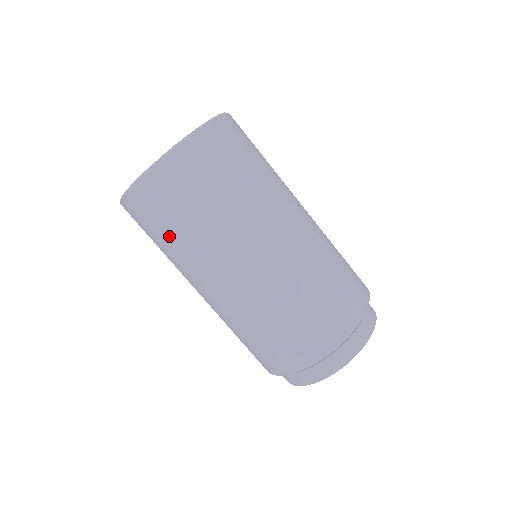
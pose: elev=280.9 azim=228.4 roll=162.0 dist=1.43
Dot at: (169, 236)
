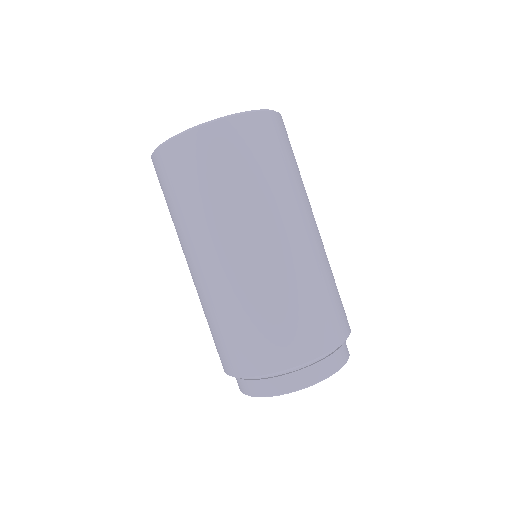
Dot at: (211, 188)
